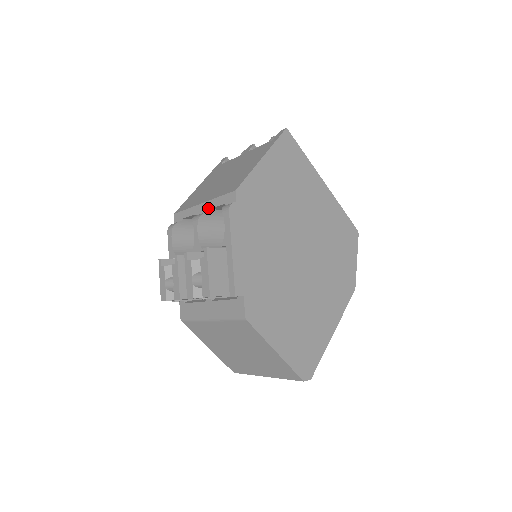
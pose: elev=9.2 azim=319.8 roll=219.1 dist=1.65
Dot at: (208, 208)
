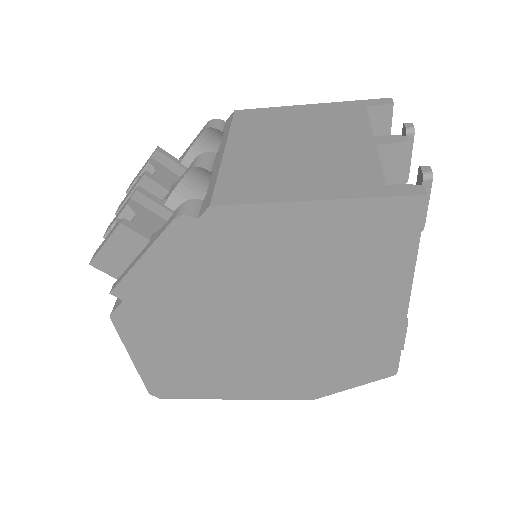
Dot at: (214, 168)
